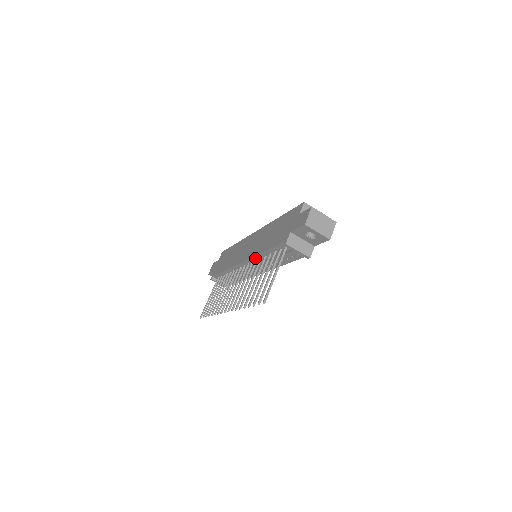
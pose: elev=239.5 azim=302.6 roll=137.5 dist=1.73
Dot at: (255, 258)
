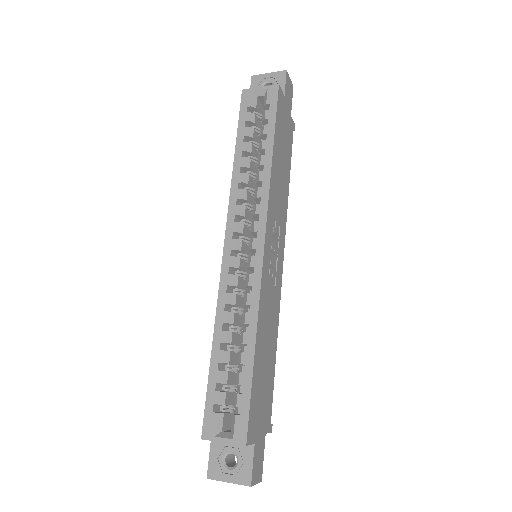
Dot at: occluded
